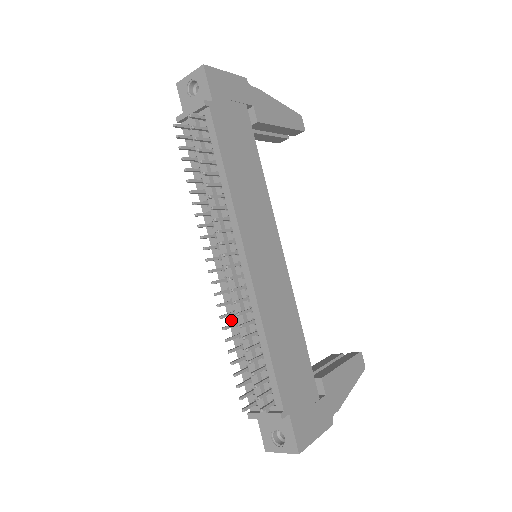
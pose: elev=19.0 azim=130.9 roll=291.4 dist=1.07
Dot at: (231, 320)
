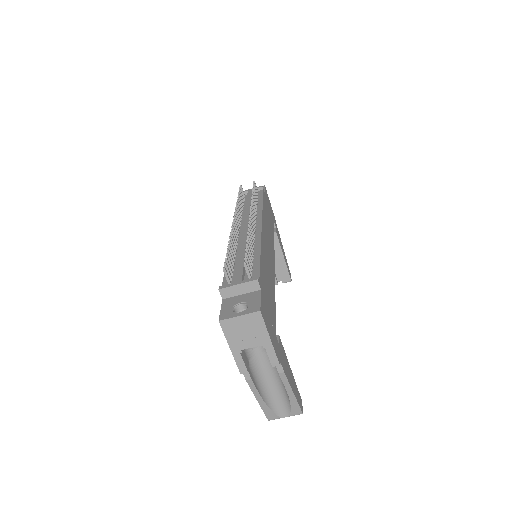
Dot at: occluded
